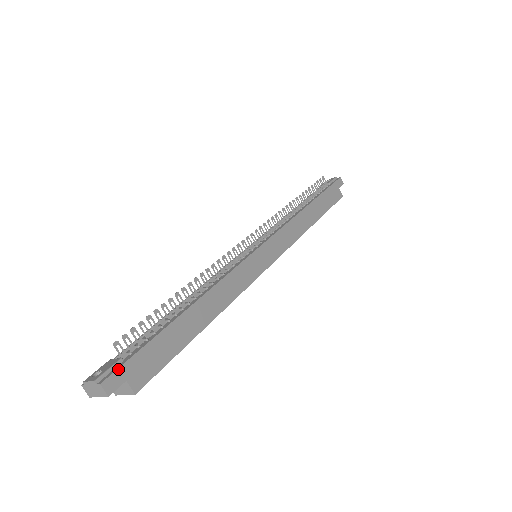
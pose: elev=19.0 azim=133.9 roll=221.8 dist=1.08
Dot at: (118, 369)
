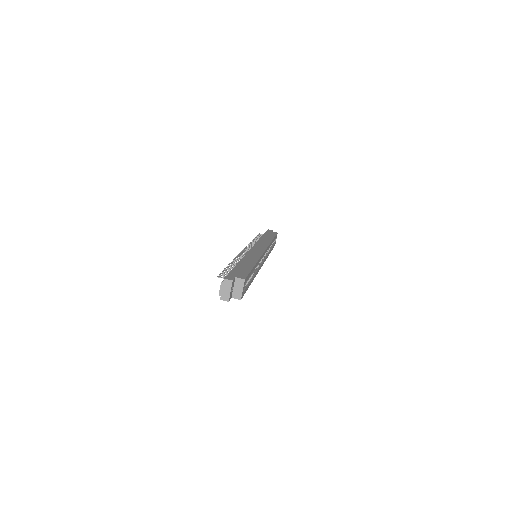
Dot at: (227, 275)
